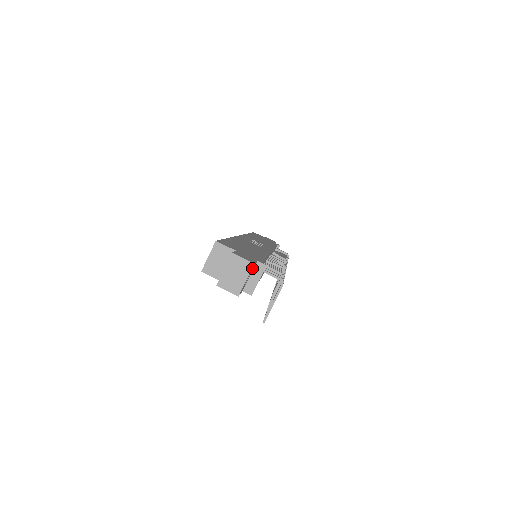
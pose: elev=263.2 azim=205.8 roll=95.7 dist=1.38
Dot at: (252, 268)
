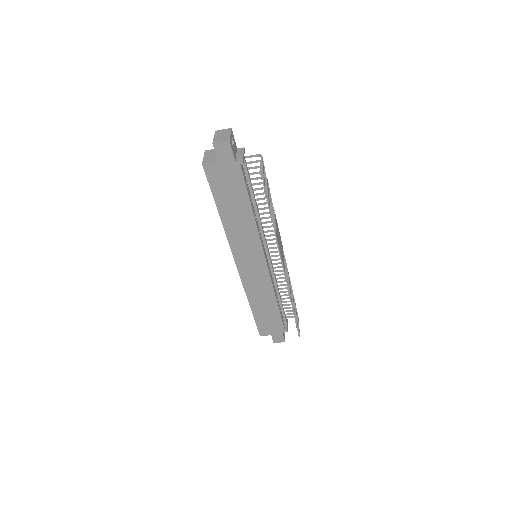
Dot at: (232, 134)
